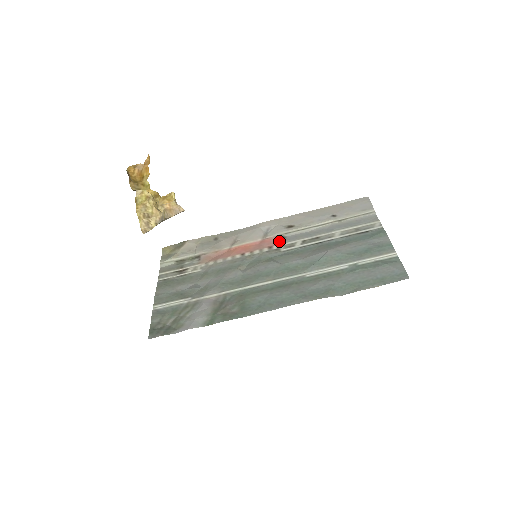
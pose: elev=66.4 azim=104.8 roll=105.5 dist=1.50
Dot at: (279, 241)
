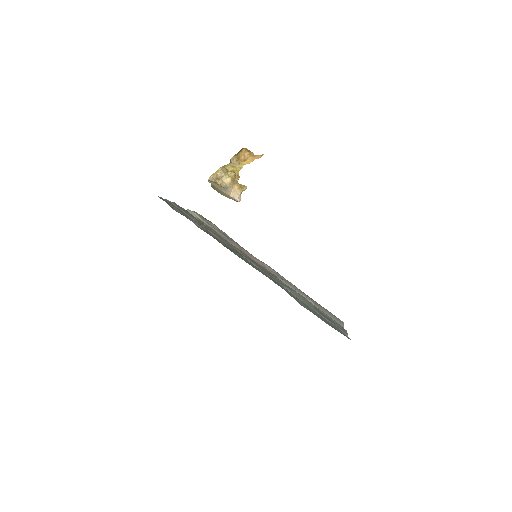
Dot at: (272, 274)
